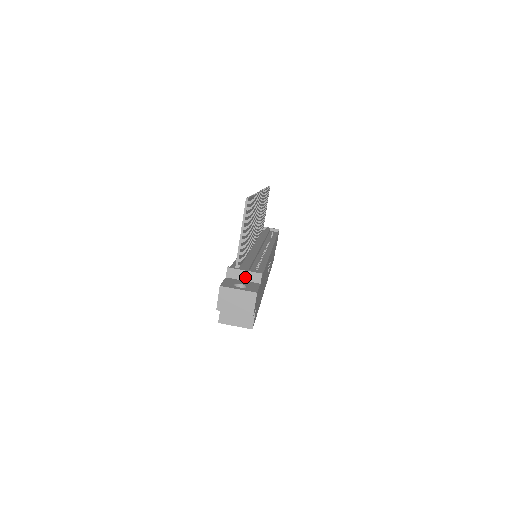
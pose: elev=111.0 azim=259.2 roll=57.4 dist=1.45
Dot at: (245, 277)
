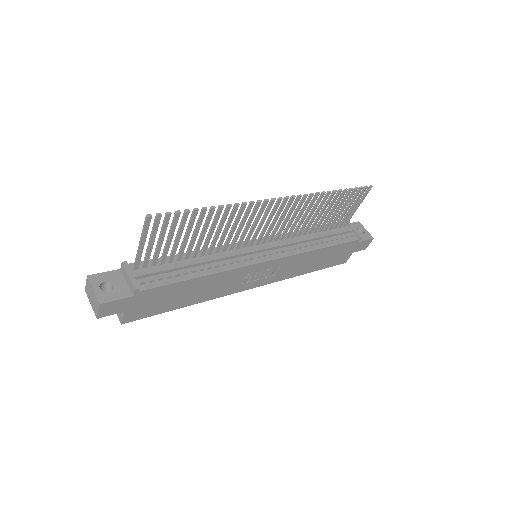
Dot at: (128, 281)
